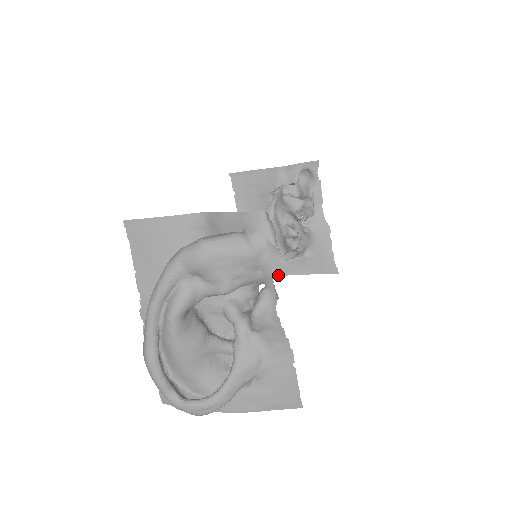
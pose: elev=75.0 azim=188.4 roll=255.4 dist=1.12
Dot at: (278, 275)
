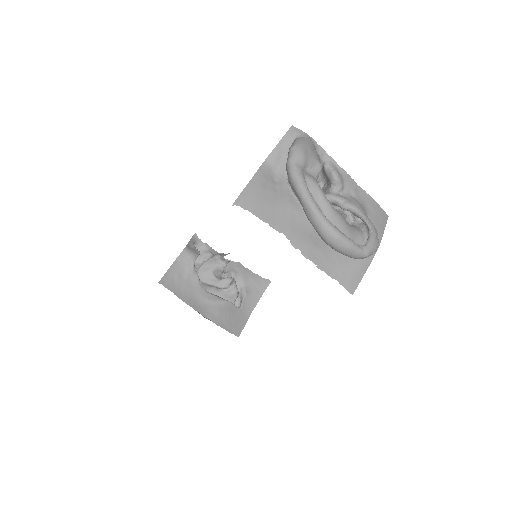
Dot at: (246, 321)
